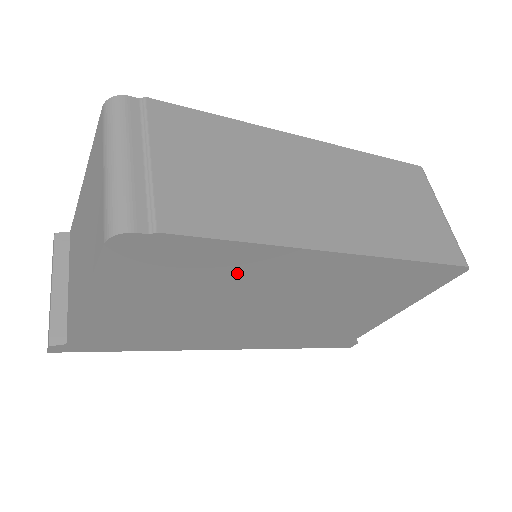
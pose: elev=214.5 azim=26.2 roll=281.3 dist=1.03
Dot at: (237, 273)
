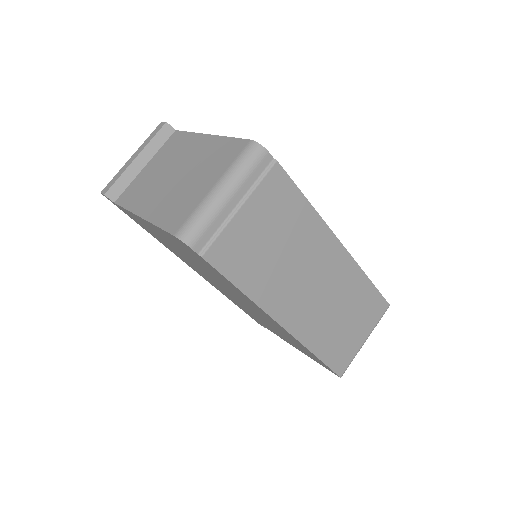
Dot at: (226, 284)
